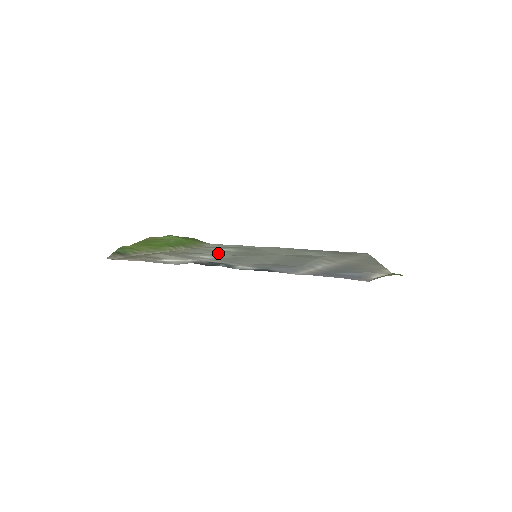
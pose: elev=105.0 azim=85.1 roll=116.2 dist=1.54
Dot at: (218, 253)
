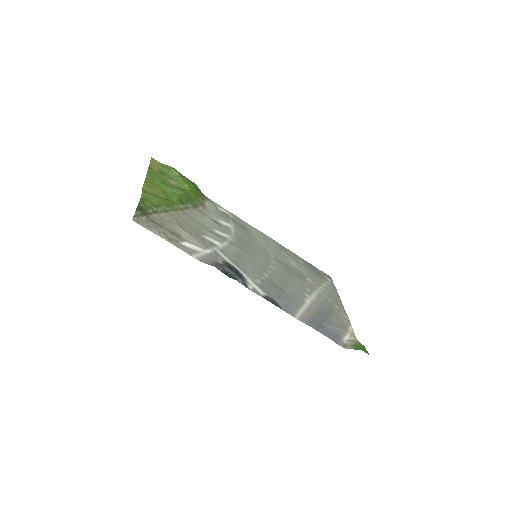
Dot at: (223, 233)
